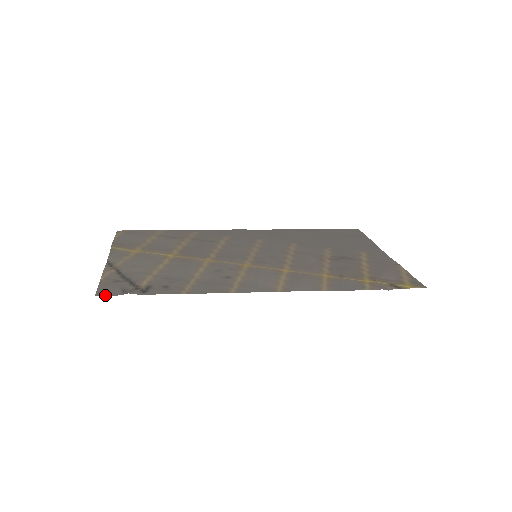
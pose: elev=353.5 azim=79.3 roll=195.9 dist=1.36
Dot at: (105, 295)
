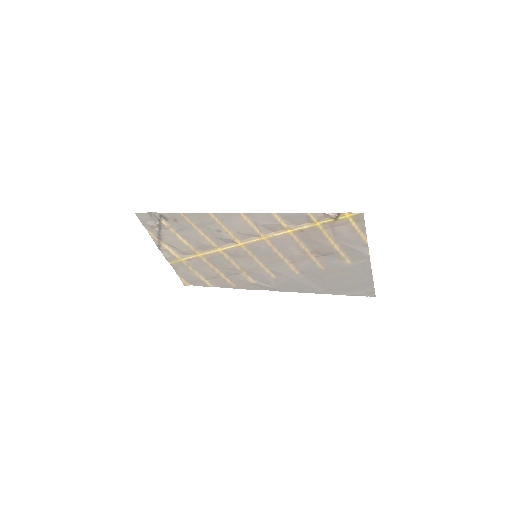
Dot at: (140, 213)
